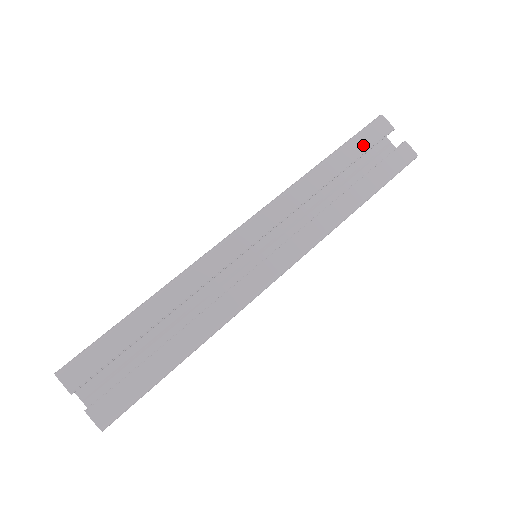
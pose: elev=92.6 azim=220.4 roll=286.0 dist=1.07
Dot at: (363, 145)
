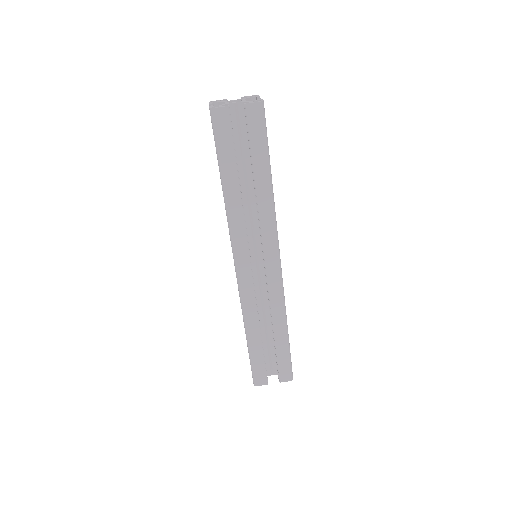
Dot at: (228, 147)
